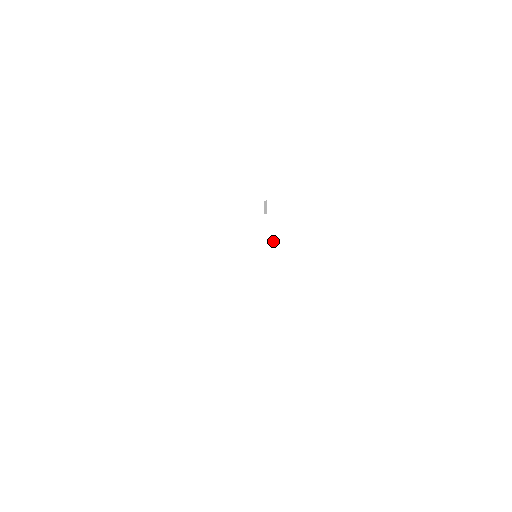
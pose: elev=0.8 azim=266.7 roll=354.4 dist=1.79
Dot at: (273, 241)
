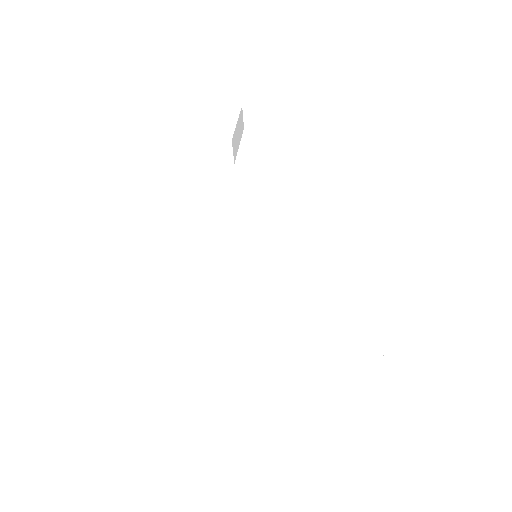
Dot at: (273, 287)
